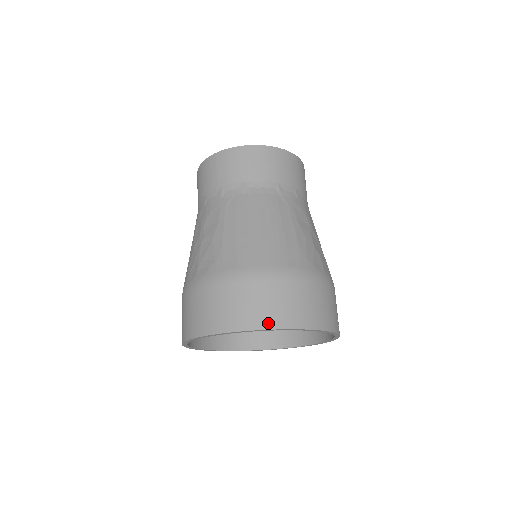
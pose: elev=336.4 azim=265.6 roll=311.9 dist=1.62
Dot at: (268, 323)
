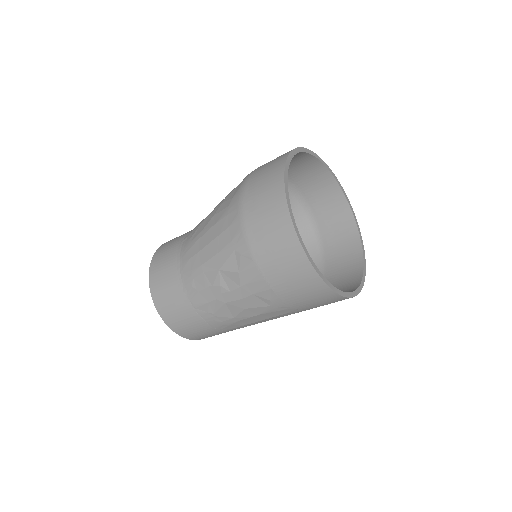
Dot at: occluded
